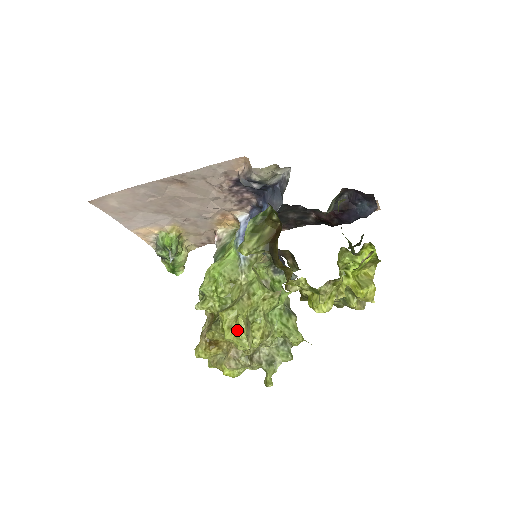
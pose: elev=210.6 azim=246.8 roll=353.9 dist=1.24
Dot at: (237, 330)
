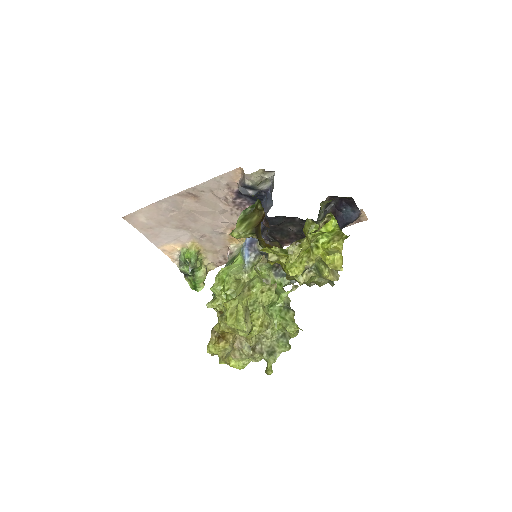
Dot at: (237, 315)
